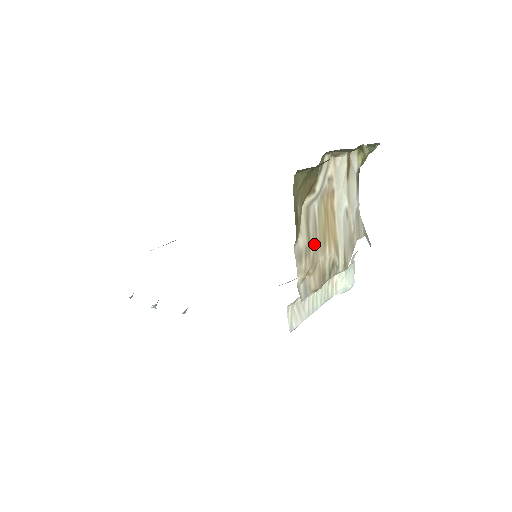
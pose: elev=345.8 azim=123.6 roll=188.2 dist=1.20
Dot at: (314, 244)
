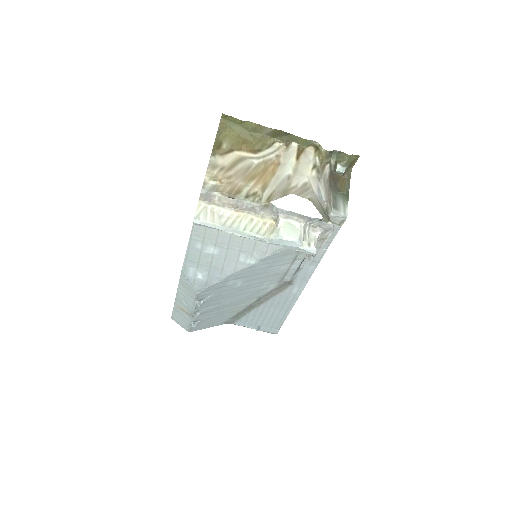
Dot at: (238, 174)
